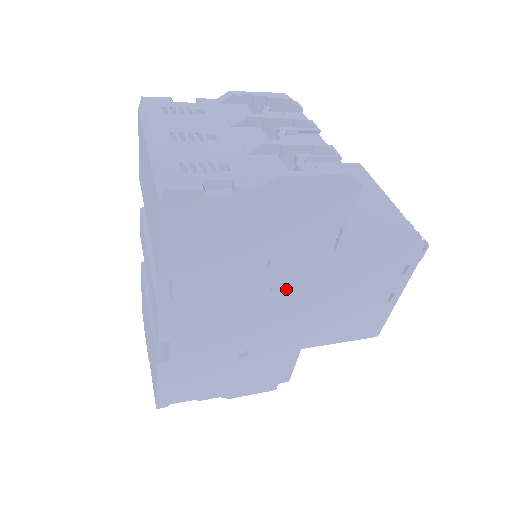
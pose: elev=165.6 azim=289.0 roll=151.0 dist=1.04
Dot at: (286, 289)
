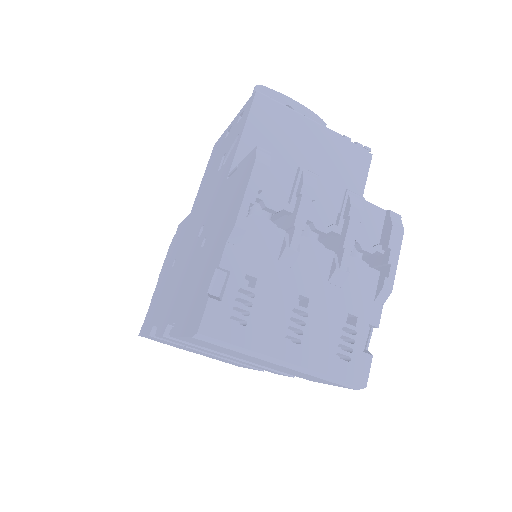
Dot at: occluded
